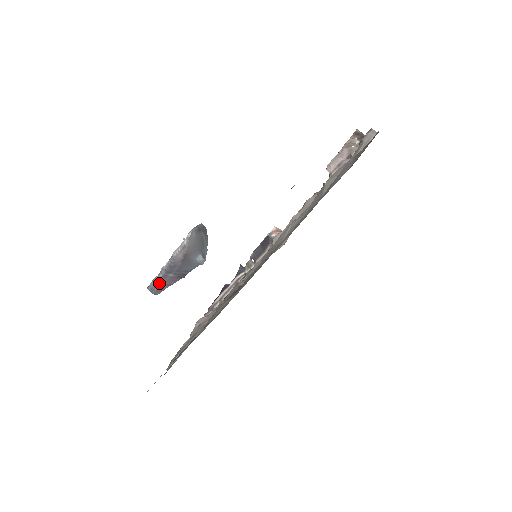
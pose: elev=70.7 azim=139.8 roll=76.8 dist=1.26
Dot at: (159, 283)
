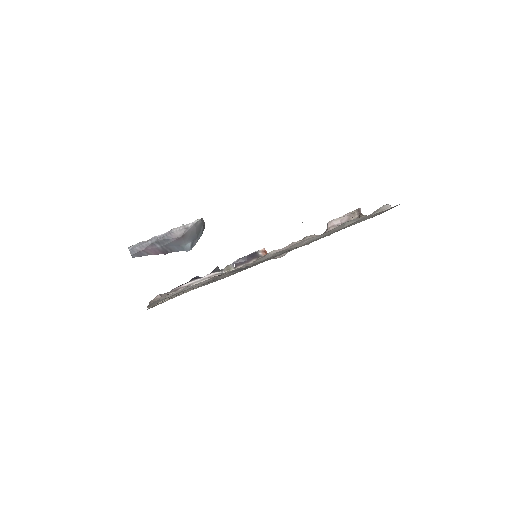
Dot at: (143, 248)
